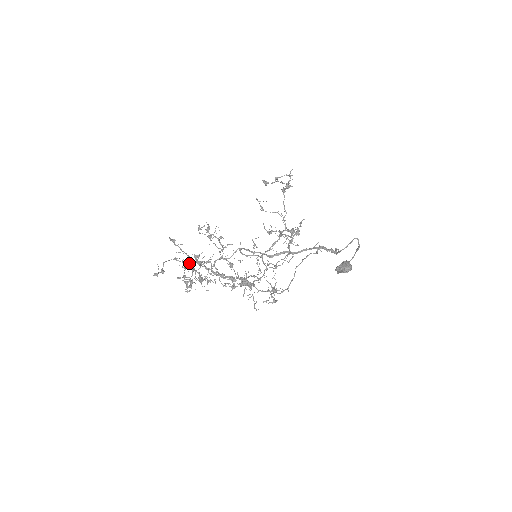
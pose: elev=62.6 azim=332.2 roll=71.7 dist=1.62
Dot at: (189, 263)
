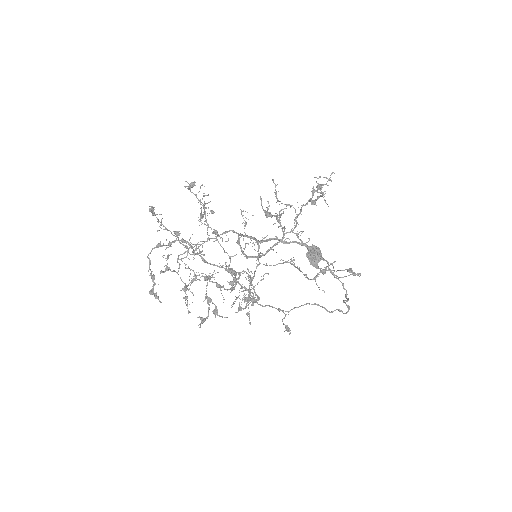
Dot at: (169, 243)
